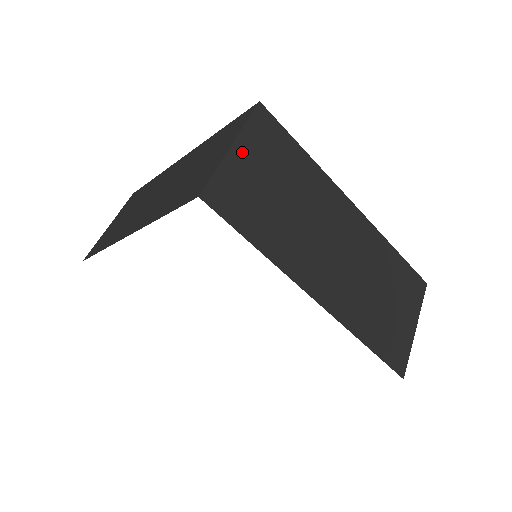
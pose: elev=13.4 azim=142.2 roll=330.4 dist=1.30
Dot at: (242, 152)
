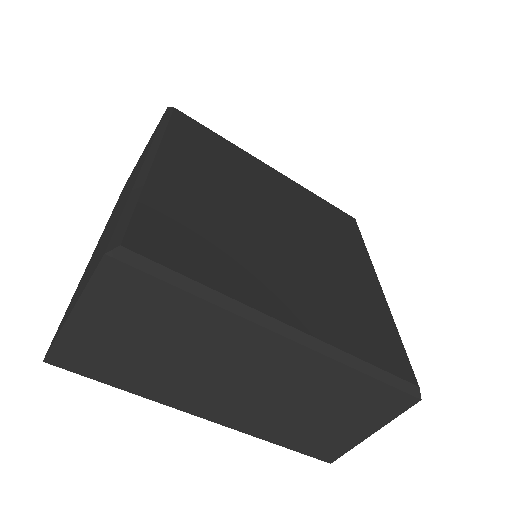
Dot at: (87, 316)
